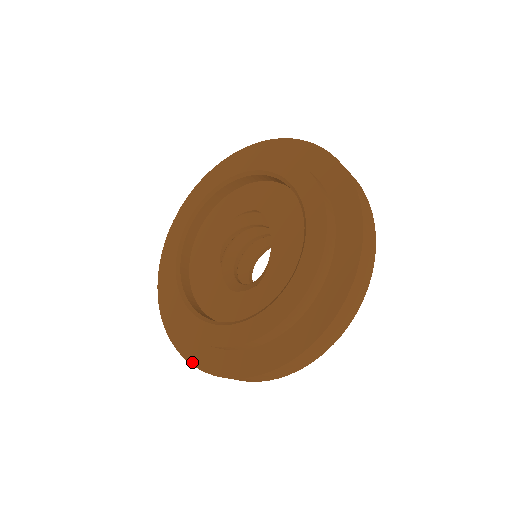
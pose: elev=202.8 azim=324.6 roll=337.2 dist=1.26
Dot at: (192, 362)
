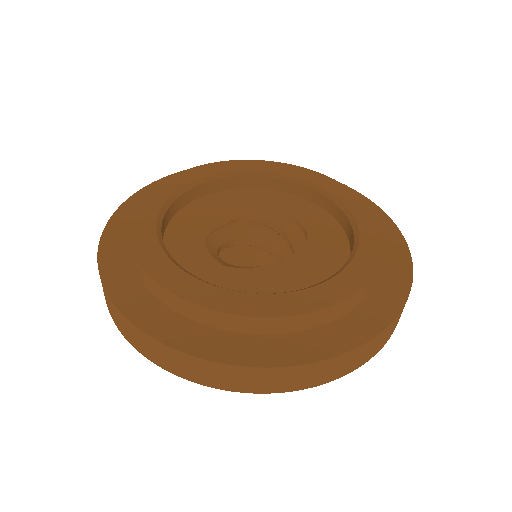
Dot at: (104, 234)
